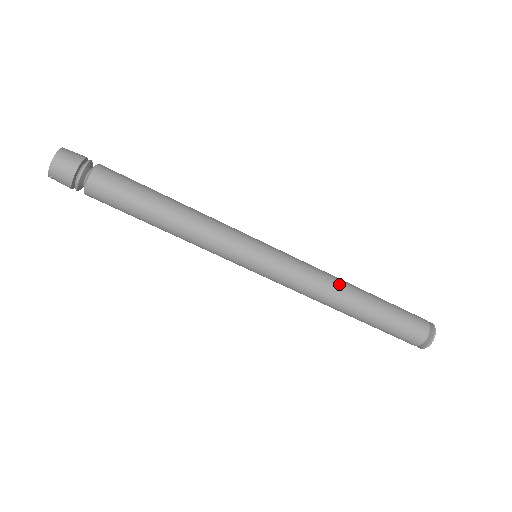
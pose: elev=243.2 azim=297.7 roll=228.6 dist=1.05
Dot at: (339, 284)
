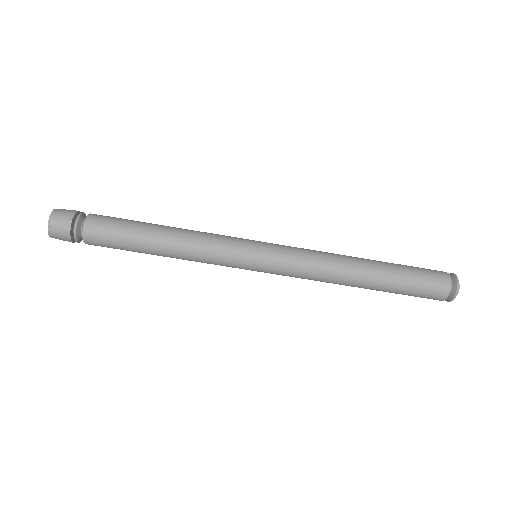
Dot at: (341, 255)
